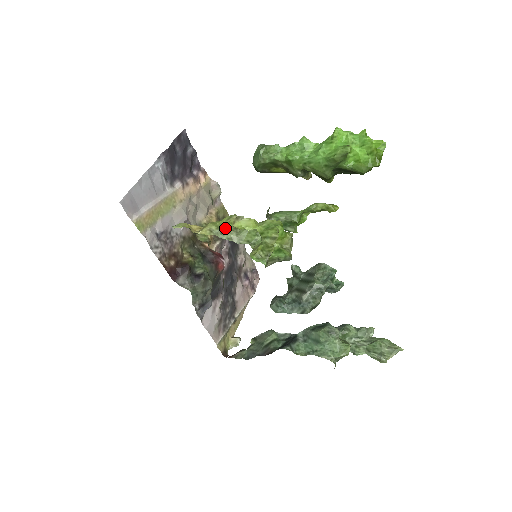
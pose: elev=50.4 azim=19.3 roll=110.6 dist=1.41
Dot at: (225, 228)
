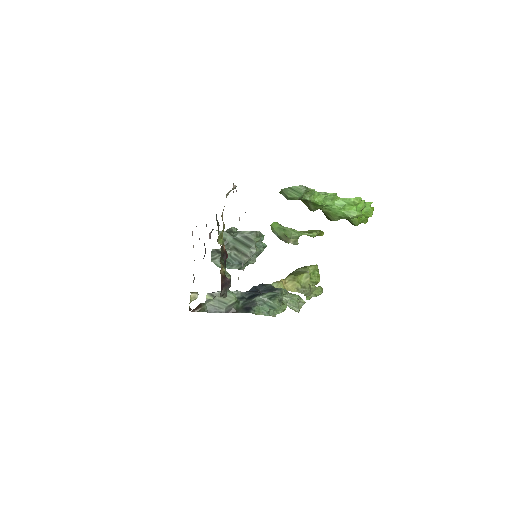
Dot at: (306, 287)
